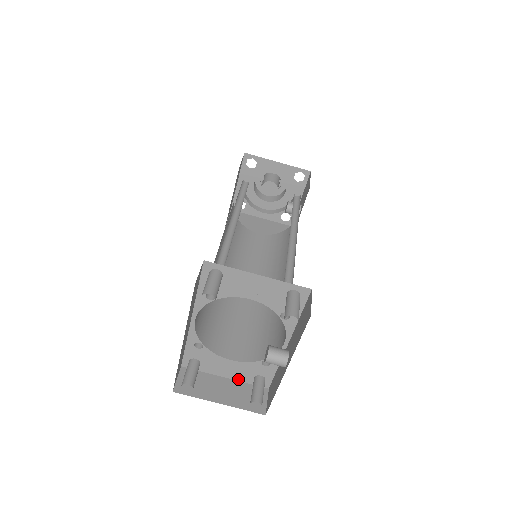
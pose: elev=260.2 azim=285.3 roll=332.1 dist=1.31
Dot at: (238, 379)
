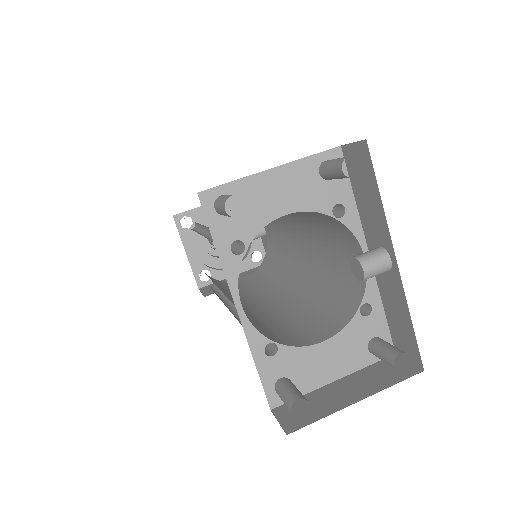
Dot at: (351, 369)
